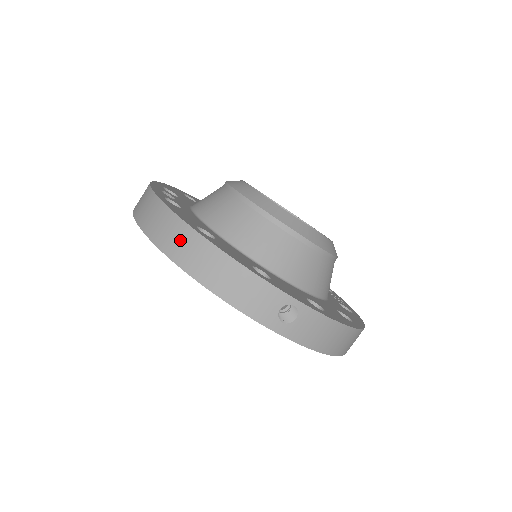
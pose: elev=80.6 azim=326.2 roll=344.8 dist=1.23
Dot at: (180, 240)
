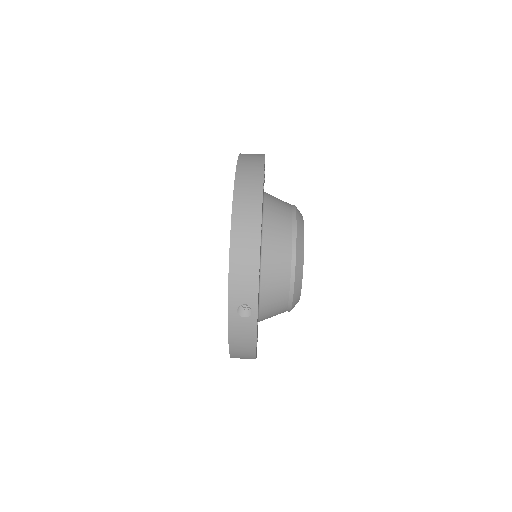
Dot at: (249, 212)
